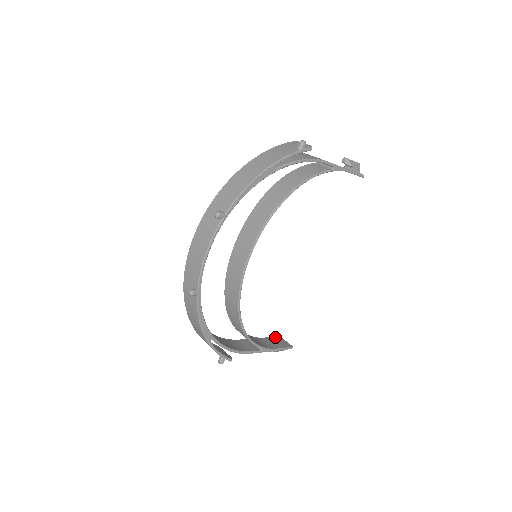
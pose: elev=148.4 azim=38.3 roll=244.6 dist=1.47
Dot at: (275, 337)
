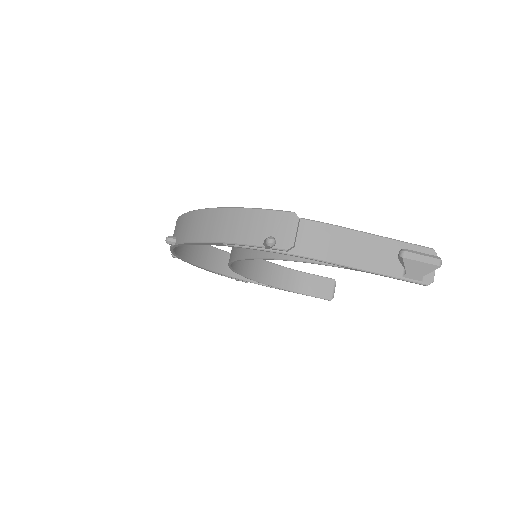
Dot at: (326, 279)
